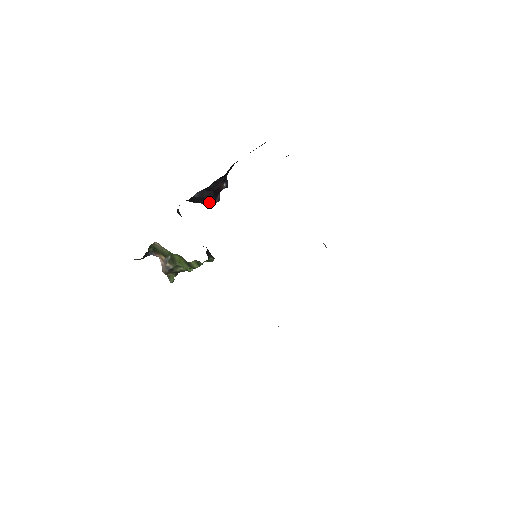
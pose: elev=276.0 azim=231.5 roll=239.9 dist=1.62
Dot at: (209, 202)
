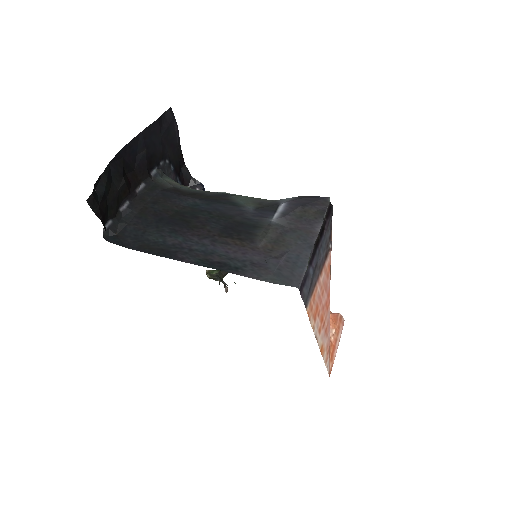
Dot at: occluded
